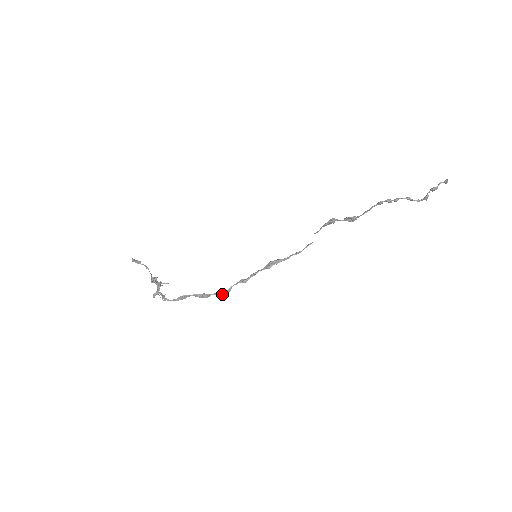
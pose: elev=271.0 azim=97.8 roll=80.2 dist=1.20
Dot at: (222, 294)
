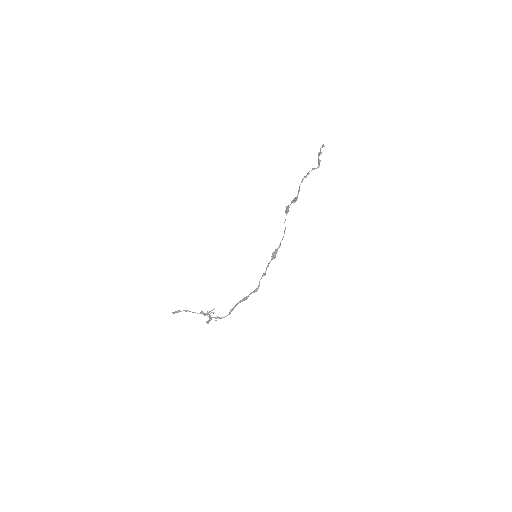
Dot at: (256, 290)
